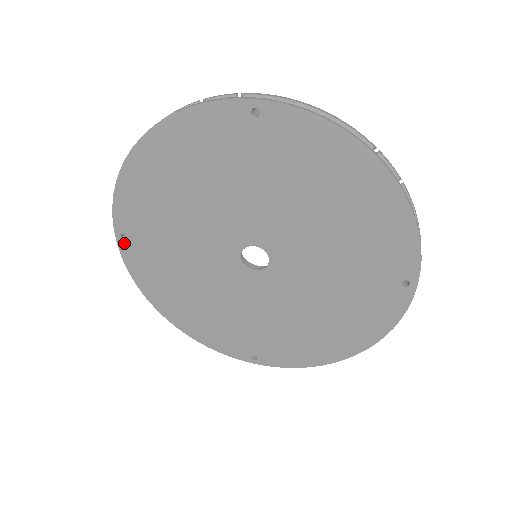
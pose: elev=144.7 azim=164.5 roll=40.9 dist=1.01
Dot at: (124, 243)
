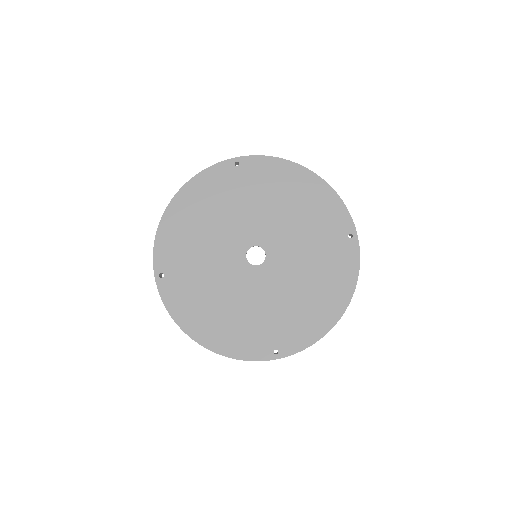
Dot at: (161, 281)
